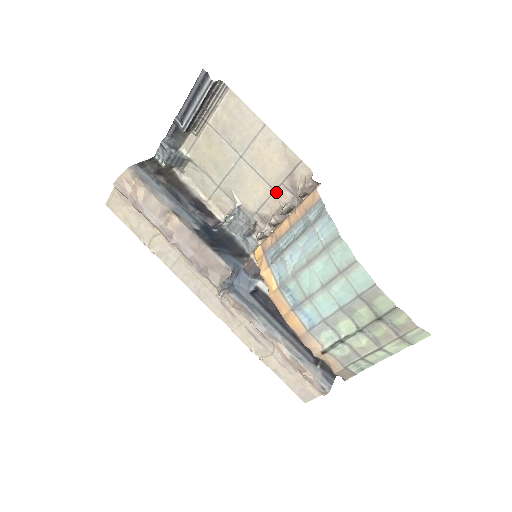
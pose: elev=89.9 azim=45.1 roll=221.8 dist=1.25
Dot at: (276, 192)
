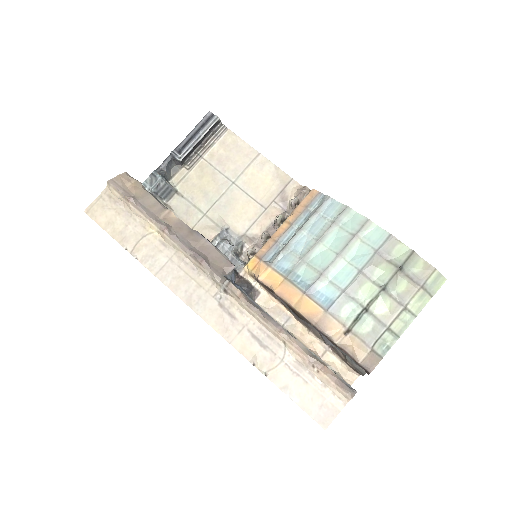
Dot at: (267, 210)
